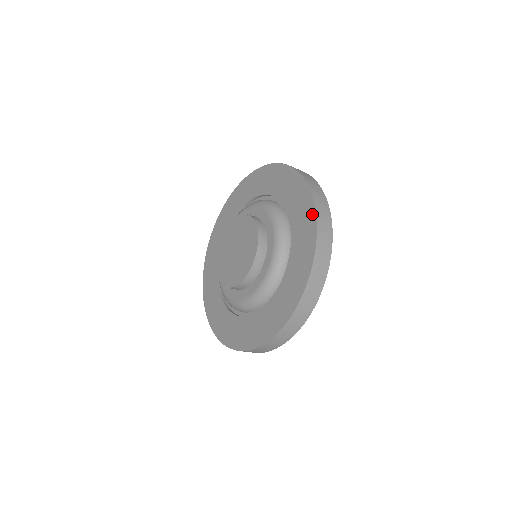
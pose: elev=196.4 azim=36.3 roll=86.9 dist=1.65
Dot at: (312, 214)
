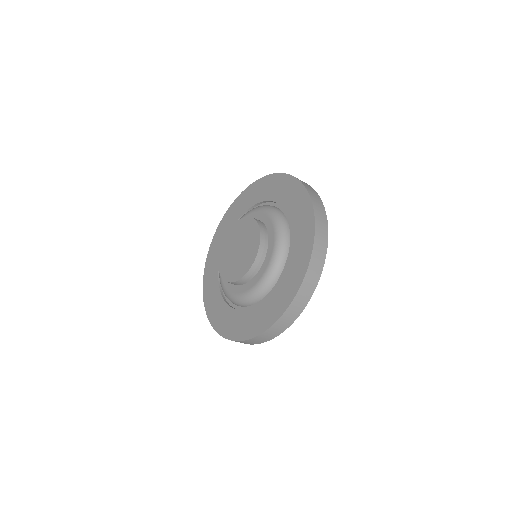
Dot at: (311, 225)
